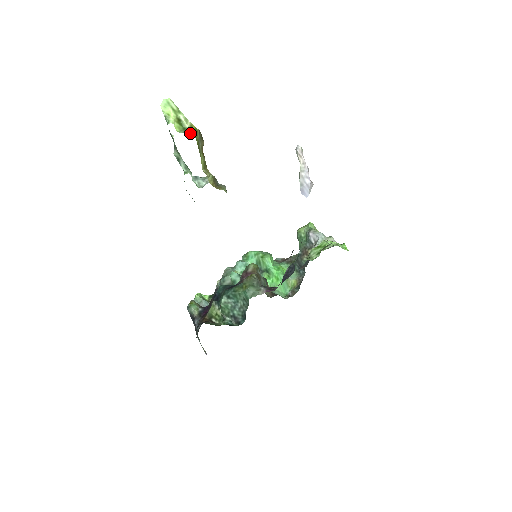
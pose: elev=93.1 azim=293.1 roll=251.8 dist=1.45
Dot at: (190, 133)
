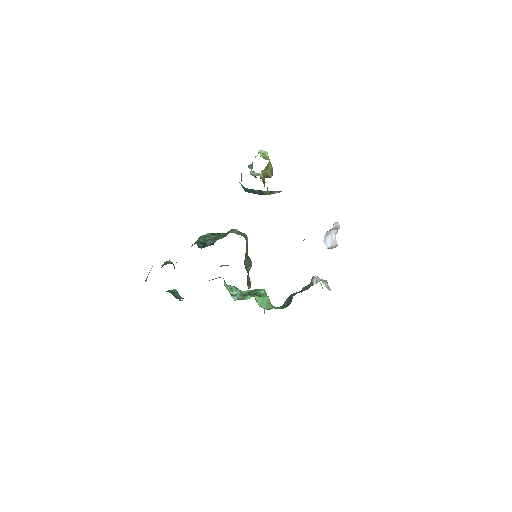
Dot at: occluded
